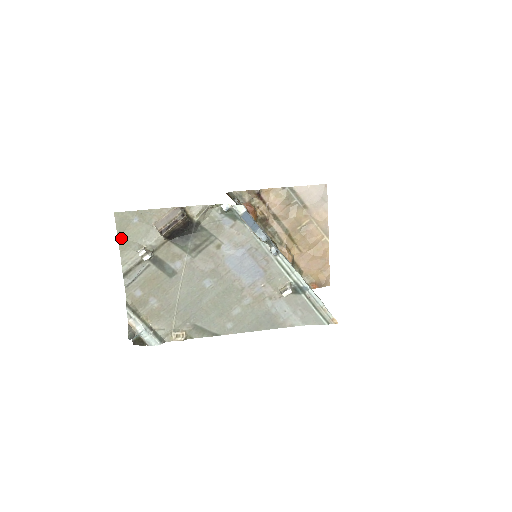
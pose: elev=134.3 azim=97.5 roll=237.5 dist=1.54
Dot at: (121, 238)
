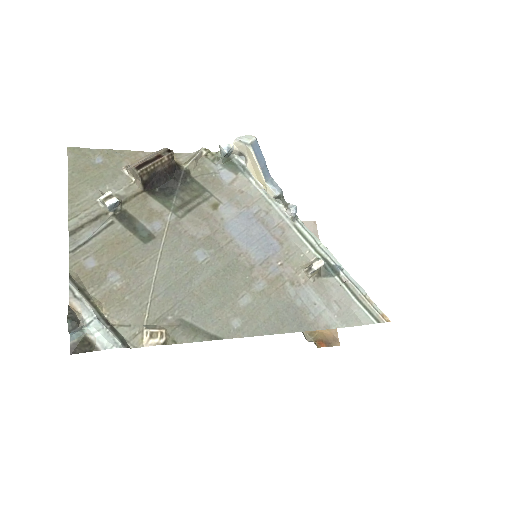
Dot at: (73, 181)
